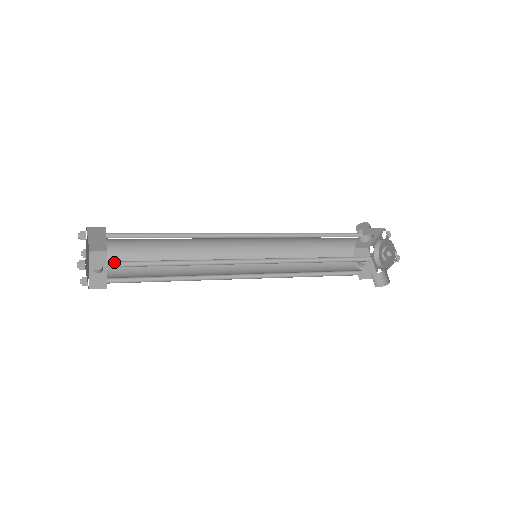
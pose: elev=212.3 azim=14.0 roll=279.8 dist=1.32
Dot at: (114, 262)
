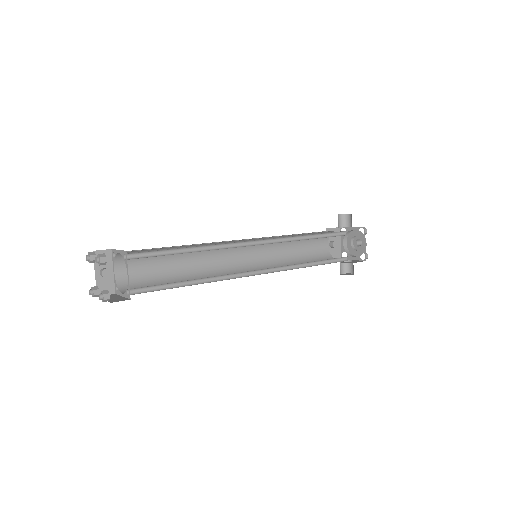
Dot at: (135, 288)
